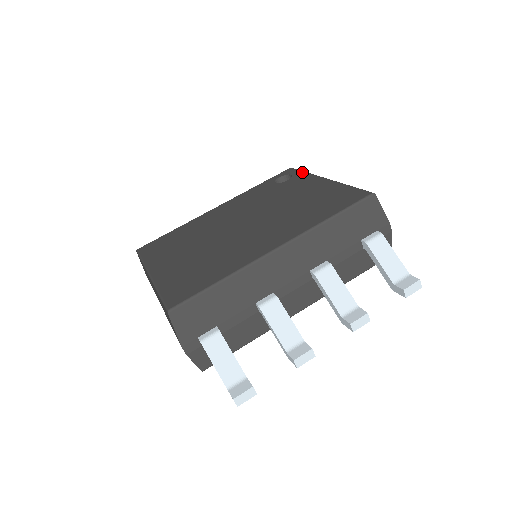
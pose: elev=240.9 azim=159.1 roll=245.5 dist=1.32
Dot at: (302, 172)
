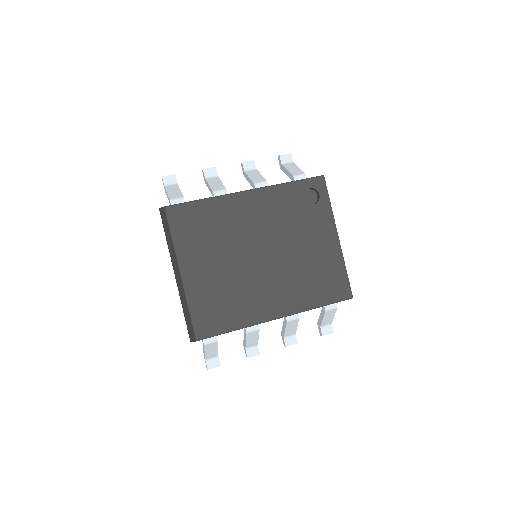
Dot at: (328, 201)
